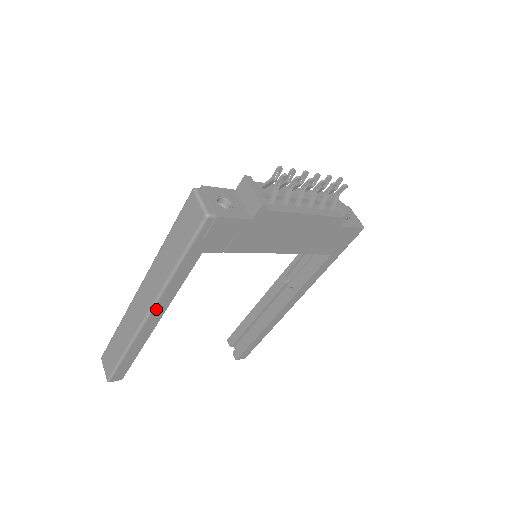
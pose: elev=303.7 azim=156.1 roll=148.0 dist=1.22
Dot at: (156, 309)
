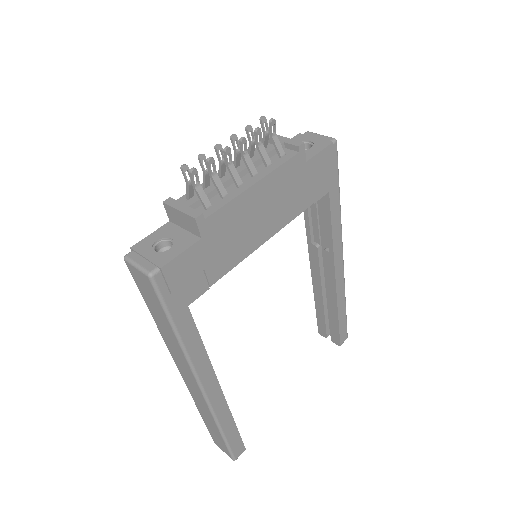
Dot at: (204, 381)
